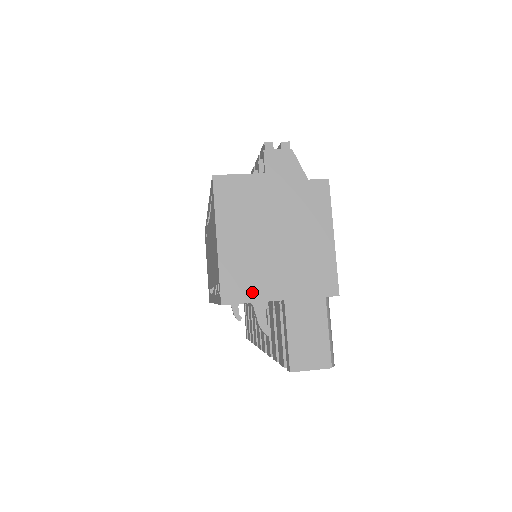
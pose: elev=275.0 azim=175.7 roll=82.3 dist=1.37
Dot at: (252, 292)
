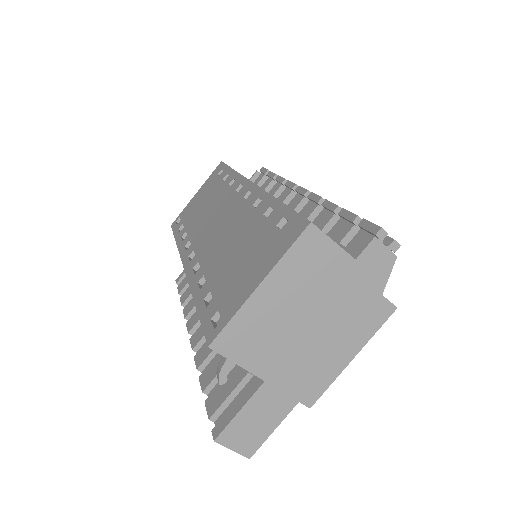
Dot at: (245, 355)
